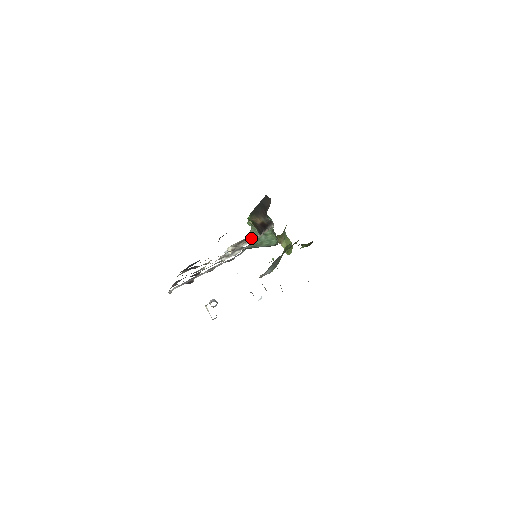
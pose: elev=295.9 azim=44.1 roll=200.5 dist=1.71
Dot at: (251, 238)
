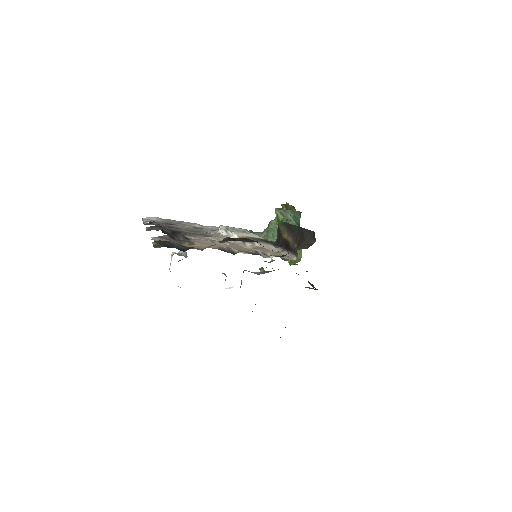
Dot at: (263, 248)
